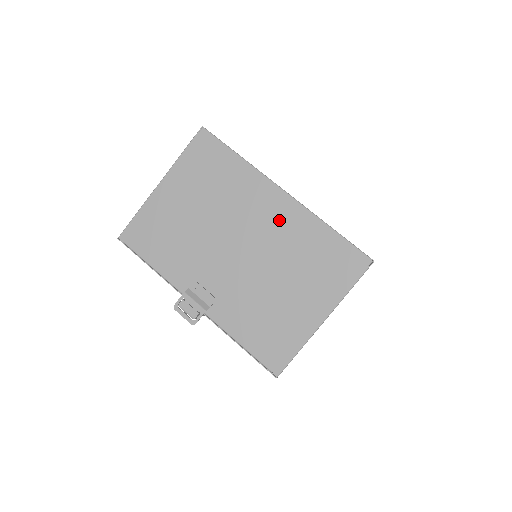
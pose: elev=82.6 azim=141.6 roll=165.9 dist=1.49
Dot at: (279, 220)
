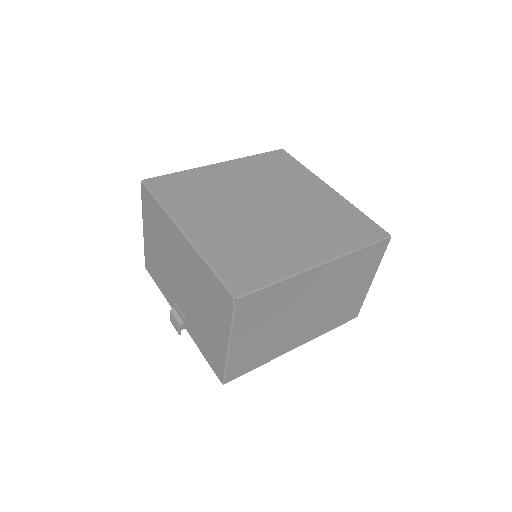
Dot at: (187, 257)
